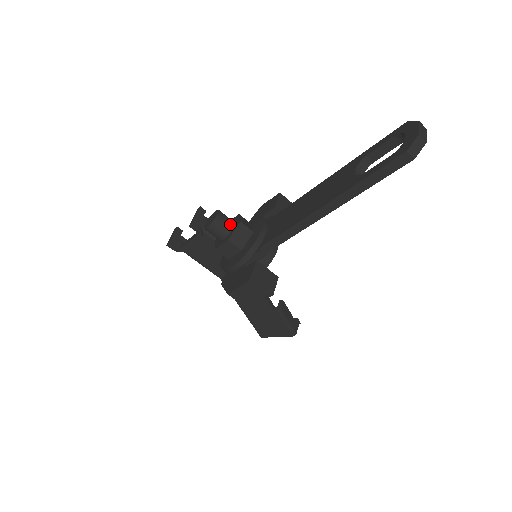
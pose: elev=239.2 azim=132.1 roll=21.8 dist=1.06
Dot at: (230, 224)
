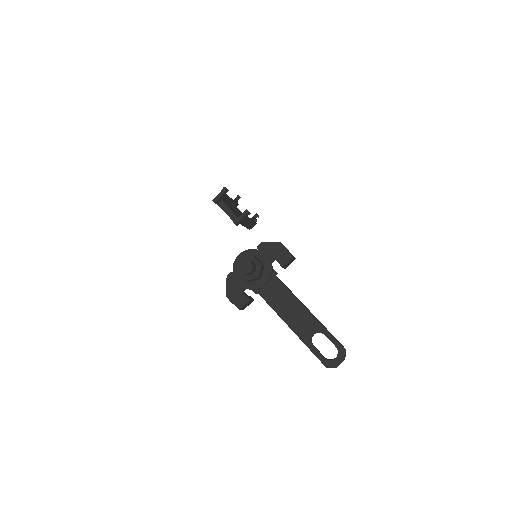
Dot at: (253, 273)
